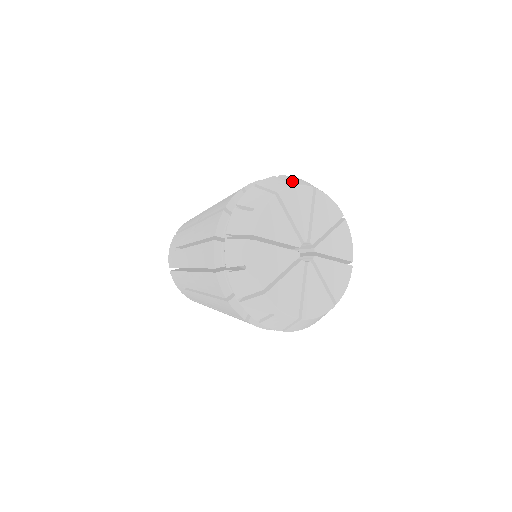
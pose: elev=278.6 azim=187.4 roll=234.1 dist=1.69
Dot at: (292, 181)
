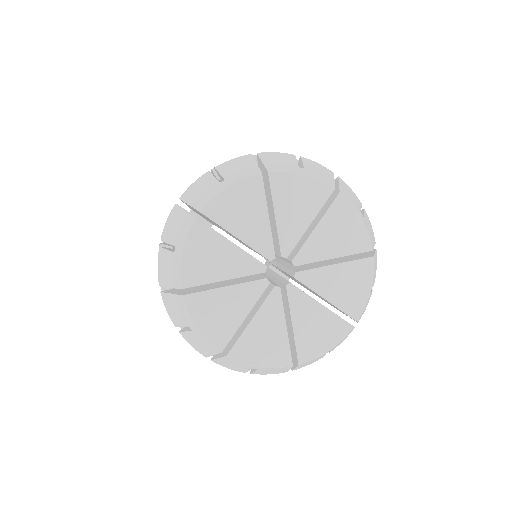
Dot at: (228, 175)
